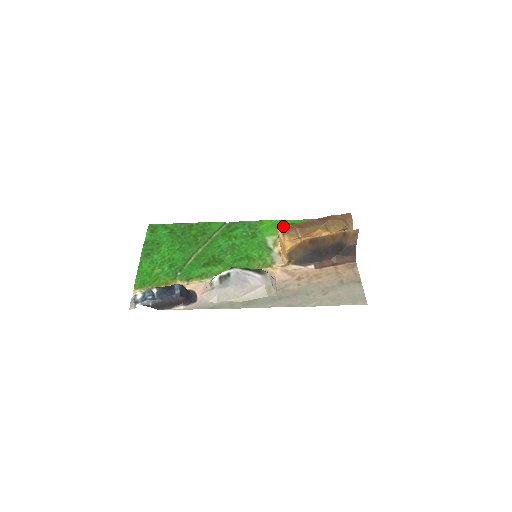
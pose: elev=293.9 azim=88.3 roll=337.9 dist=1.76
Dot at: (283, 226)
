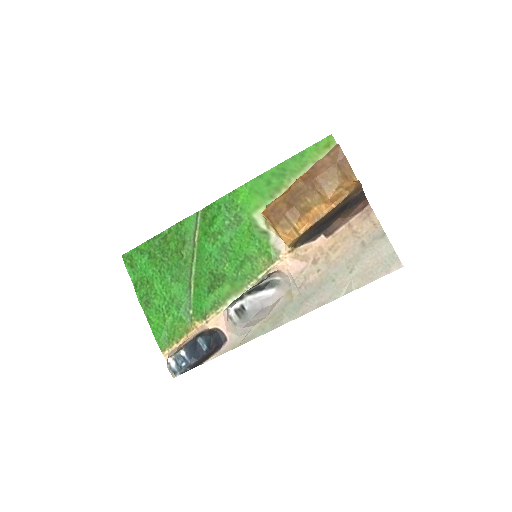
Dot at: (267, 210)
